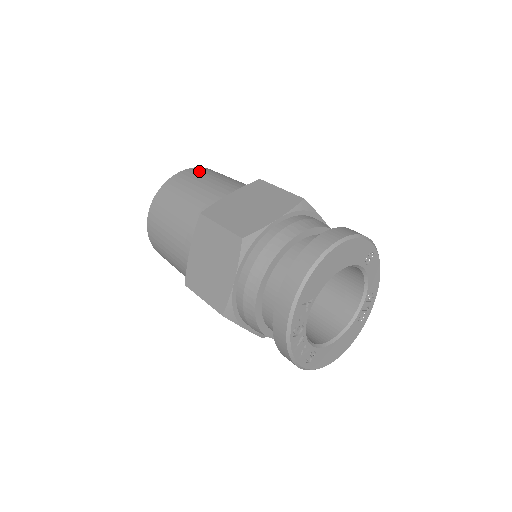
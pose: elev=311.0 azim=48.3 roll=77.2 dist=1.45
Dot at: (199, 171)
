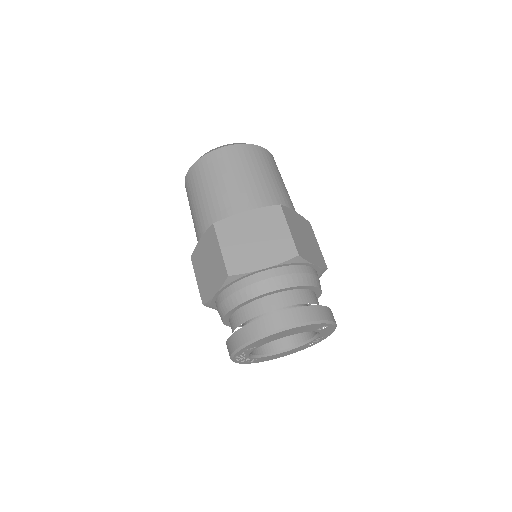
Dot at: (242, 154)
